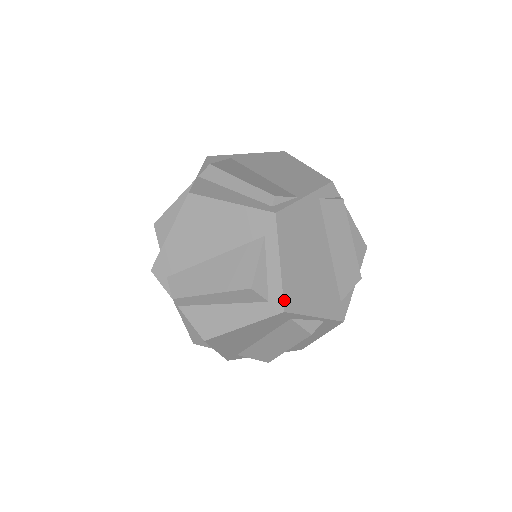
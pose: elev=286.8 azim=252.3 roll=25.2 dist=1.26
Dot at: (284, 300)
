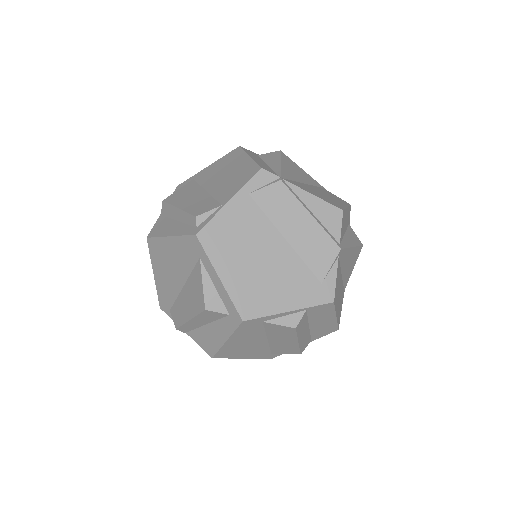
Dot at: (238, 310)
